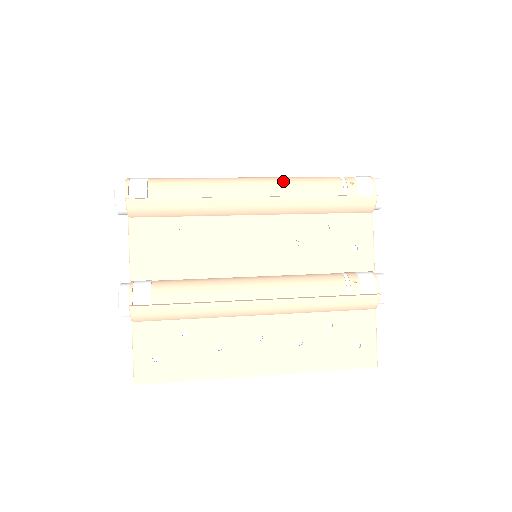
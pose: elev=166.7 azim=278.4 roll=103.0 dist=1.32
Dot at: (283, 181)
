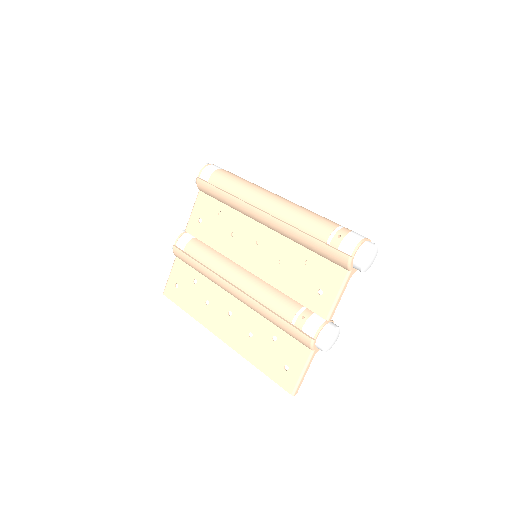
Dot at: (291, 209)
